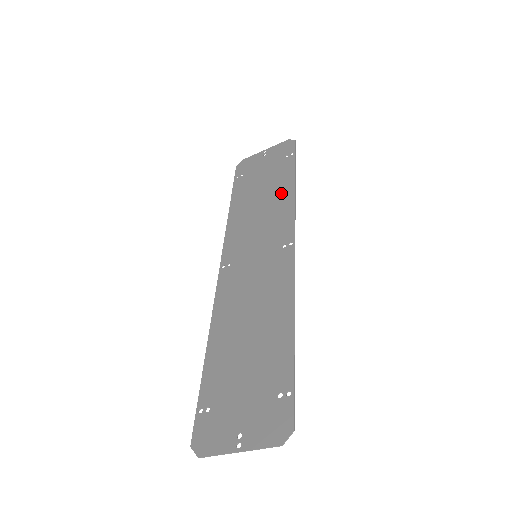
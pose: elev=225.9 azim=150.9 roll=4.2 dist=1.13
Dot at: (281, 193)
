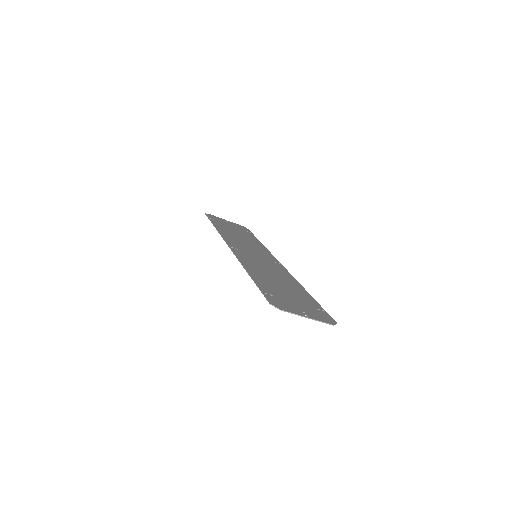
Dot at: (255, 242)
